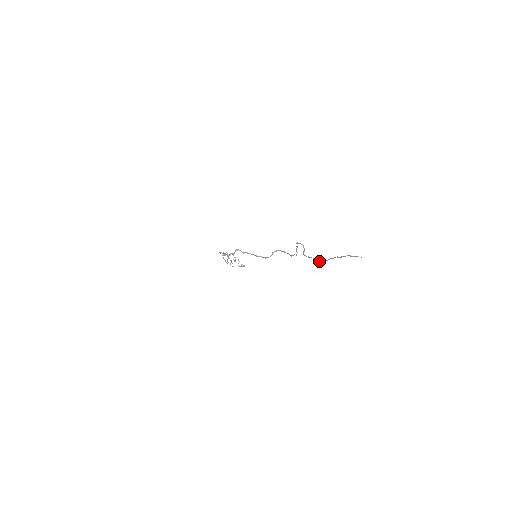
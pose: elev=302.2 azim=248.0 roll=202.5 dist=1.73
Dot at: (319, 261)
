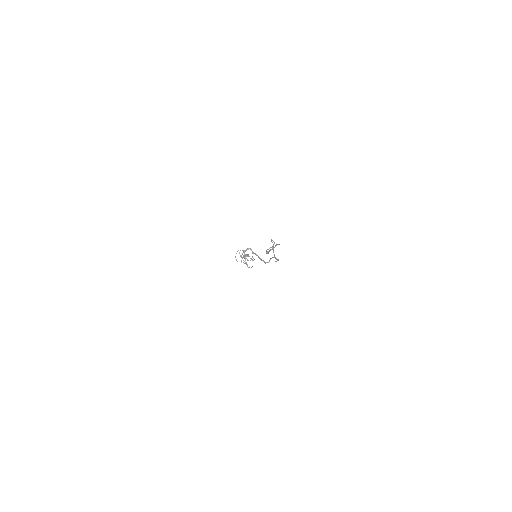
Dot at: (266, 253)
